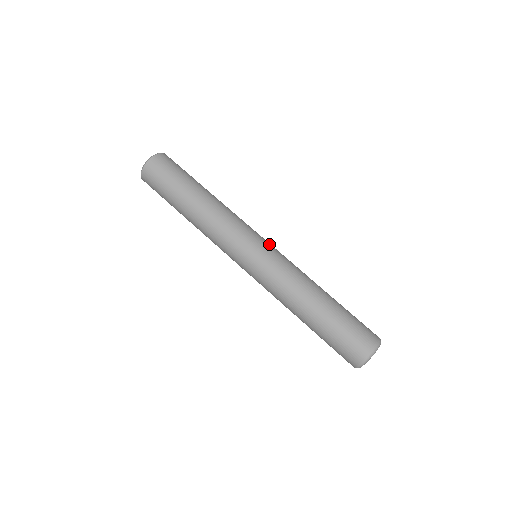
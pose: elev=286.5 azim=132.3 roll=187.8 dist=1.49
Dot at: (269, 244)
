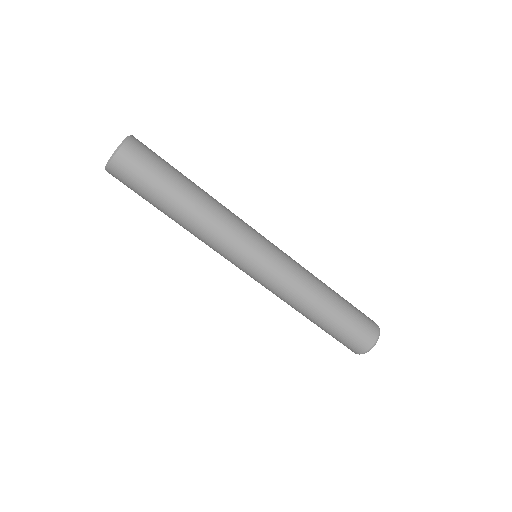
Dot at: (261, 264)
